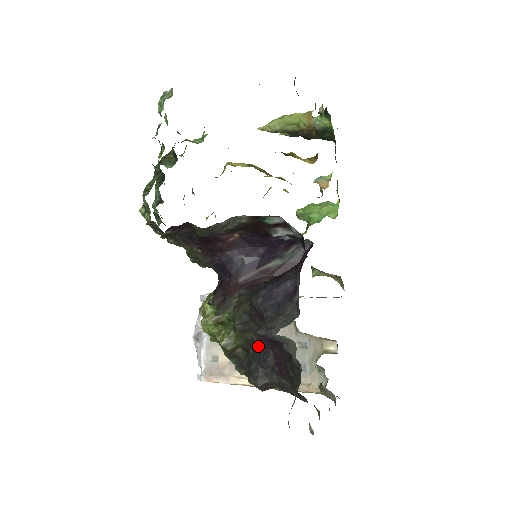
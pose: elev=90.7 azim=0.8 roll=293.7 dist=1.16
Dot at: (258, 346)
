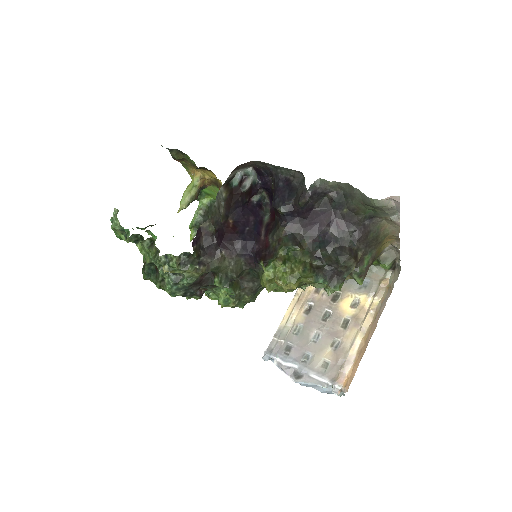
Dot at: (316, 241)
